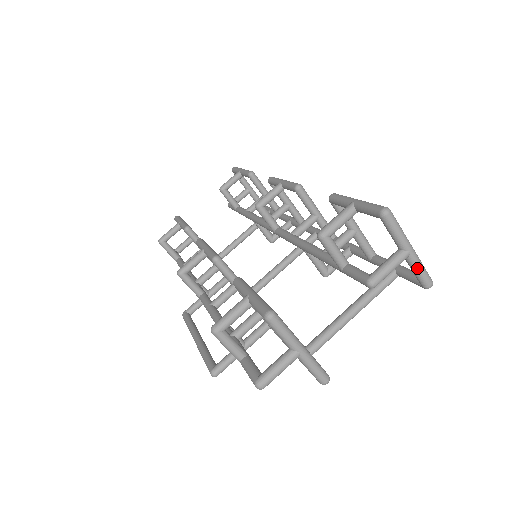
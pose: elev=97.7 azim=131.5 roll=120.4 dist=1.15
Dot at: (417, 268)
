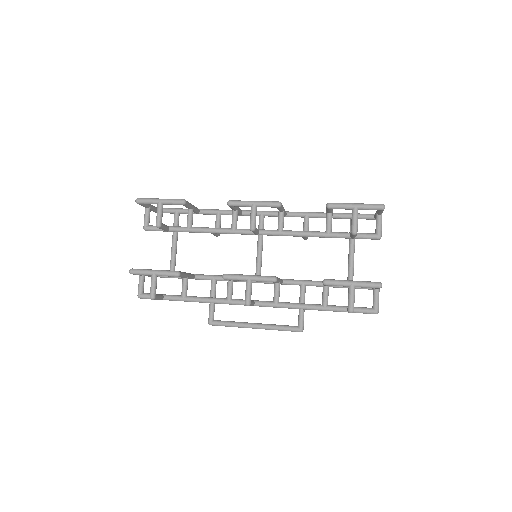
Dot at: occluded
